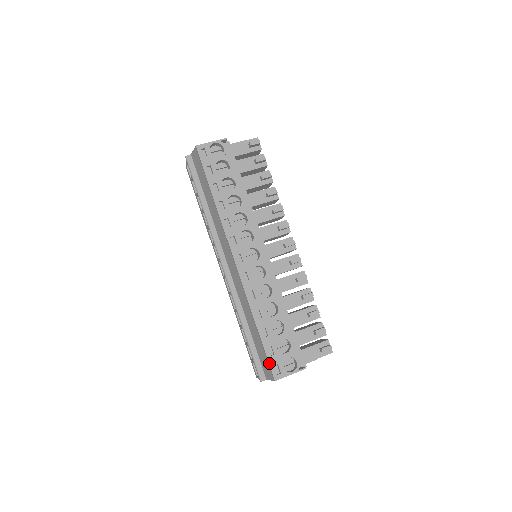
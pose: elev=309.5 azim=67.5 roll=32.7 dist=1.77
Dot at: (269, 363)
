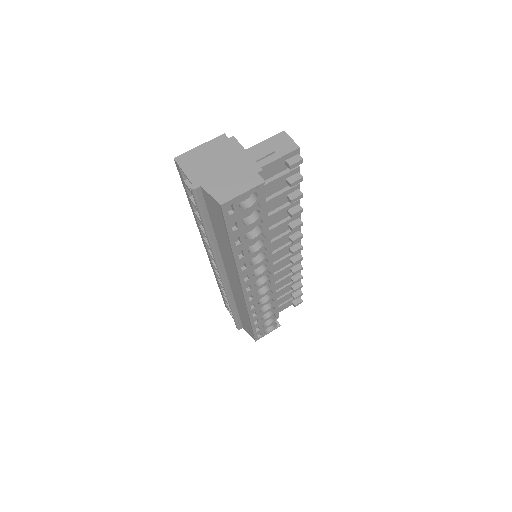
Dot at: (254, 336)
